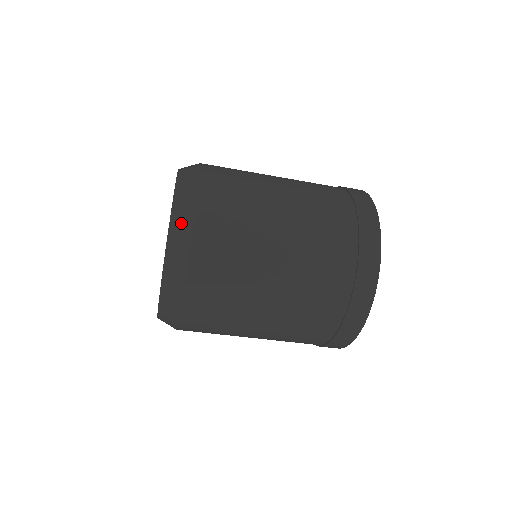
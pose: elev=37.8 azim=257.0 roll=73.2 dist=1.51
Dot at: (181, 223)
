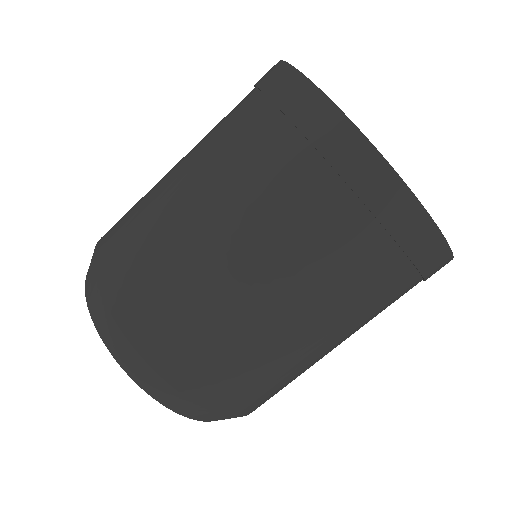
Dot at: (90, 290)
